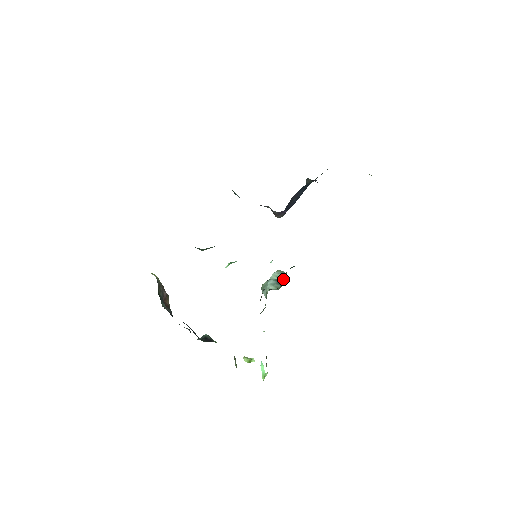
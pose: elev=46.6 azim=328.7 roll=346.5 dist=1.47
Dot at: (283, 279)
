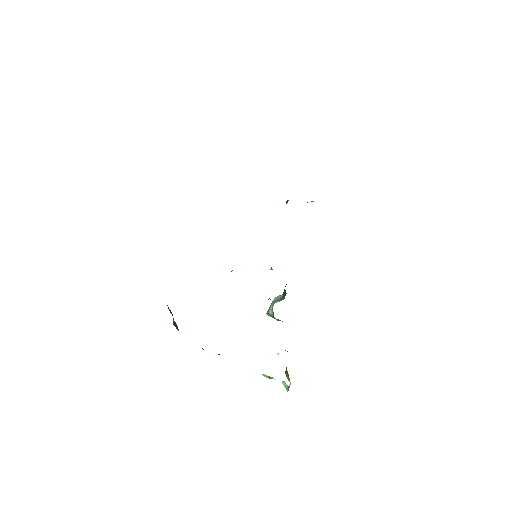
Dot at: (285, 290)
